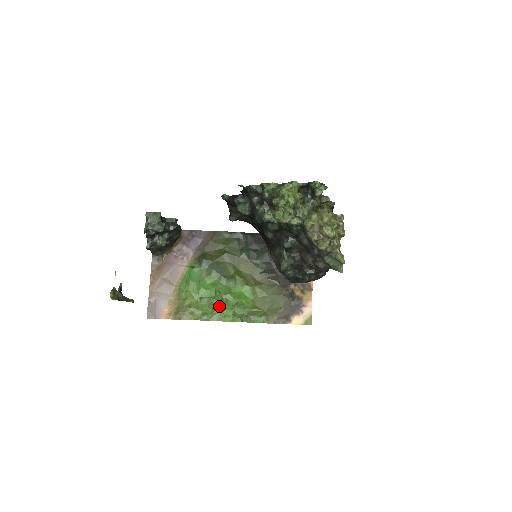
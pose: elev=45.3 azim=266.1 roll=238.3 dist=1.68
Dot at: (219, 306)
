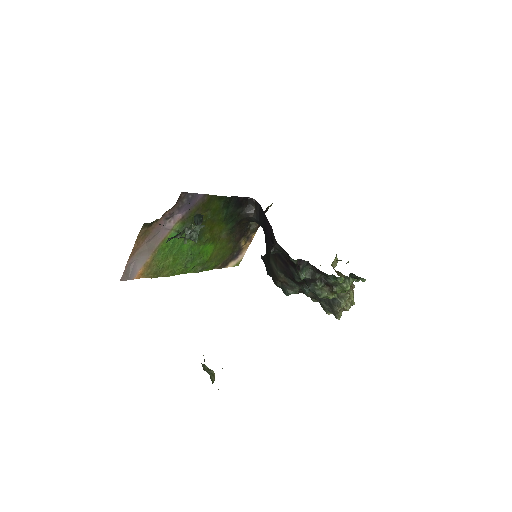
Dot at: (186, 263)
